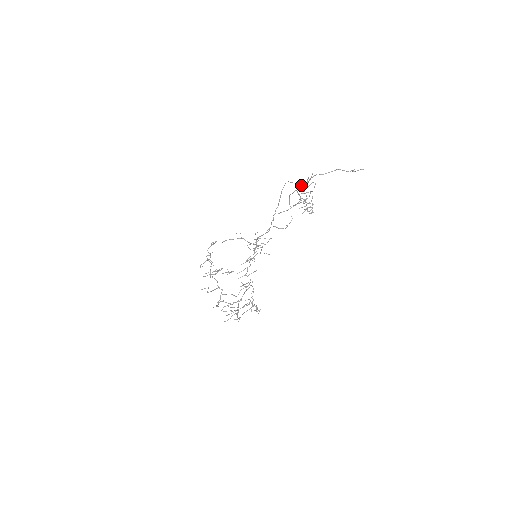
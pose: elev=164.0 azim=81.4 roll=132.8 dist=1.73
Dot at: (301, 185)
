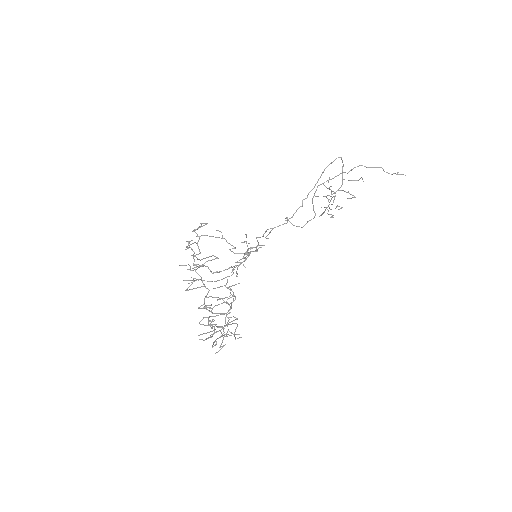
Dot at: (341, 173)
